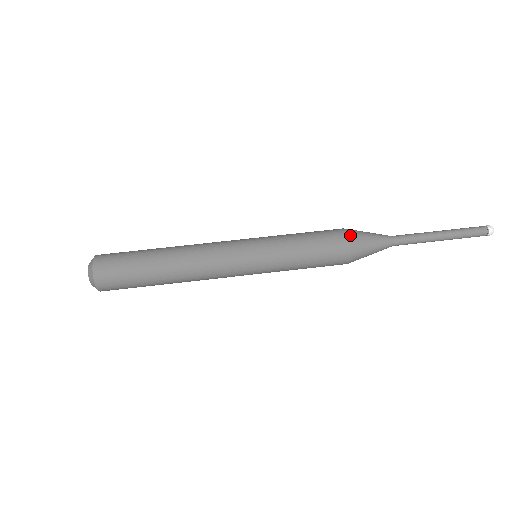
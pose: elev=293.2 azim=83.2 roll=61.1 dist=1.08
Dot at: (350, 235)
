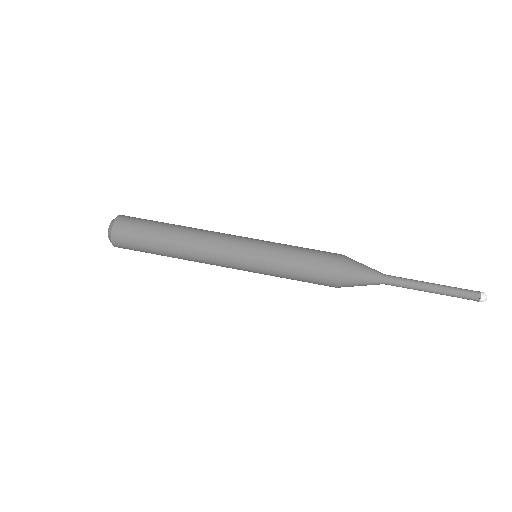
Dot at: (345, 256)
